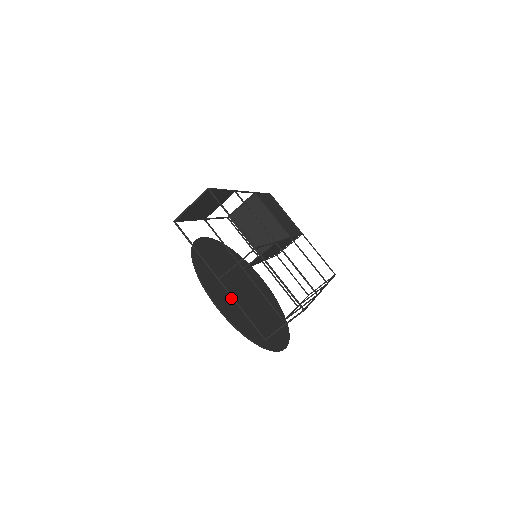
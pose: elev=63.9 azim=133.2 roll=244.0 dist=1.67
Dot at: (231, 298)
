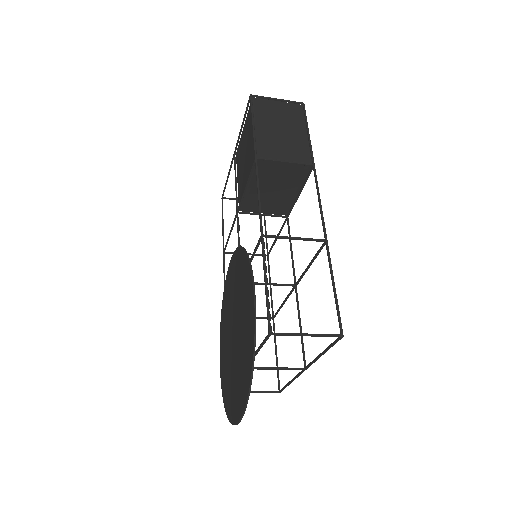
Dot at: occluded
